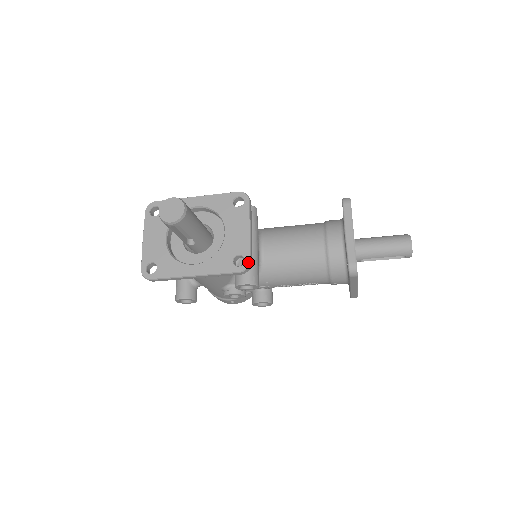
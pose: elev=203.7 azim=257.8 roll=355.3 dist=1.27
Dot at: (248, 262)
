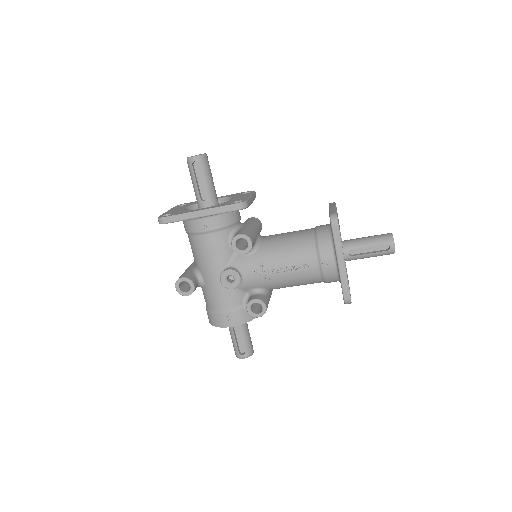
Dot at: (245, 200)
